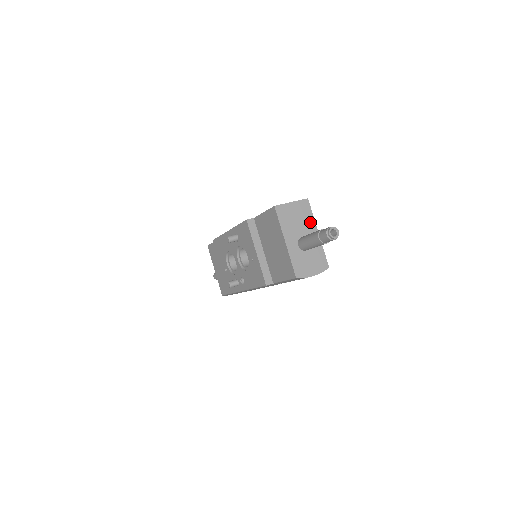
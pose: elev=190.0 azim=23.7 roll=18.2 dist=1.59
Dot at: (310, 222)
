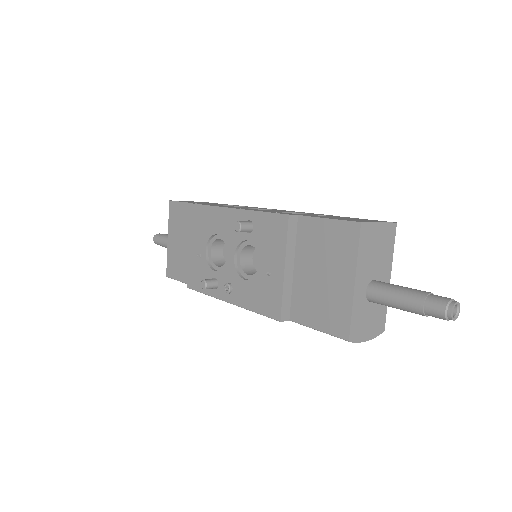
Dot at: (388, 259)
